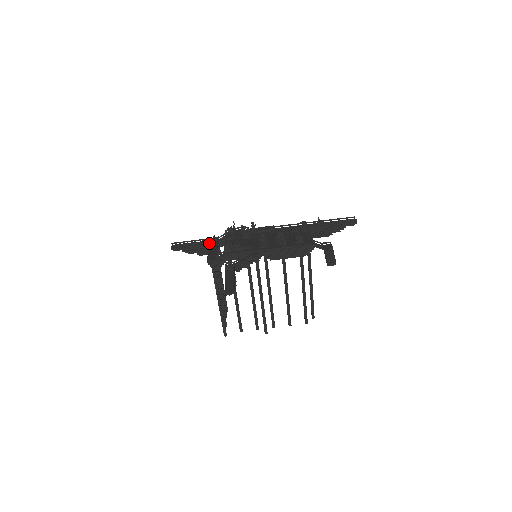
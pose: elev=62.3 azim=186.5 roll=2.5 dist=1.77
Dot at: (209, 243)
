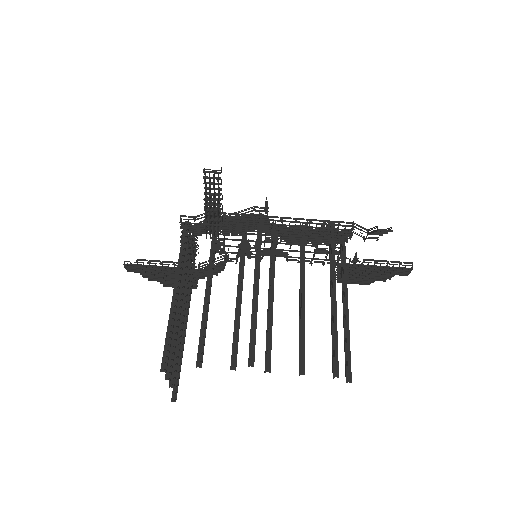
Dot at: occluded
